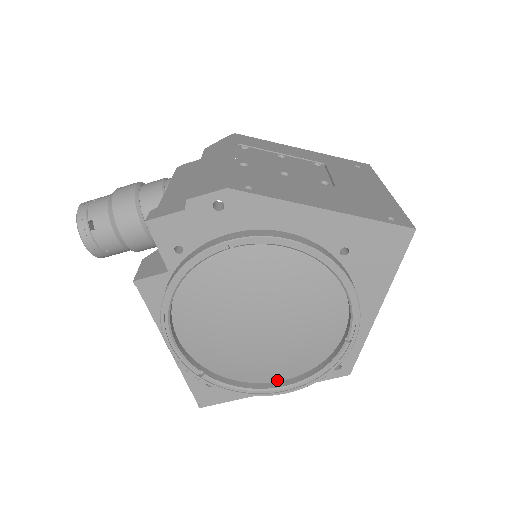
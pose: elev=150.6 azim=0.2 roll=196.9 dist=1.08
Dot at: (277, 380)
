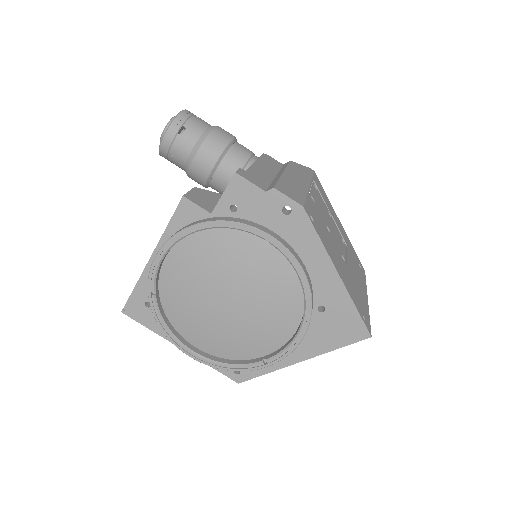
Dot at: (193, 343)
